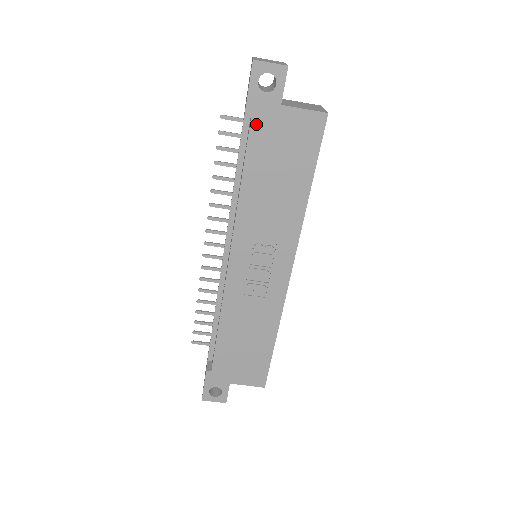
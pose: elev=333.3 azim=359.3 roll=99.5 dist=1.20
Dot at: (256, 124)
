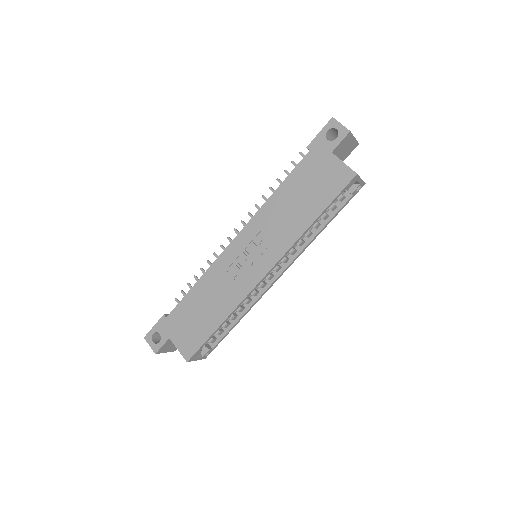
Dot at: (310, 156)
